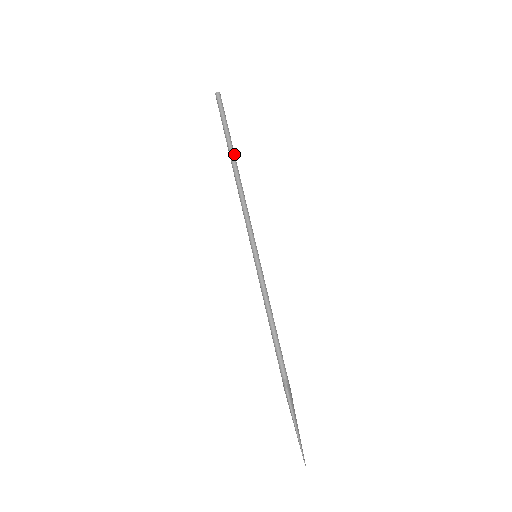
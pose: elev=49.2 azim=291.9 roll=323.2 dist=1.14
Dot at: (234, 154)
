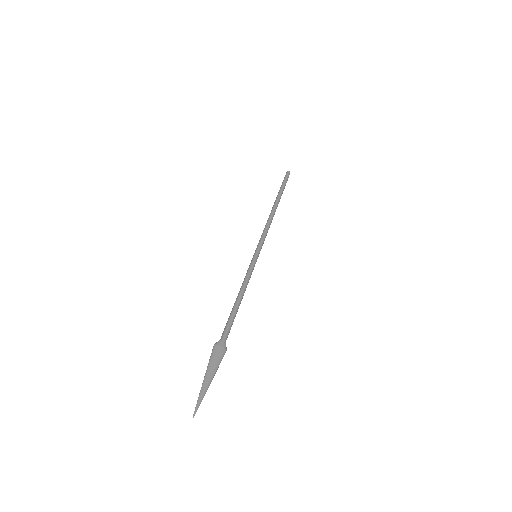
Dot at: (277, 199)
